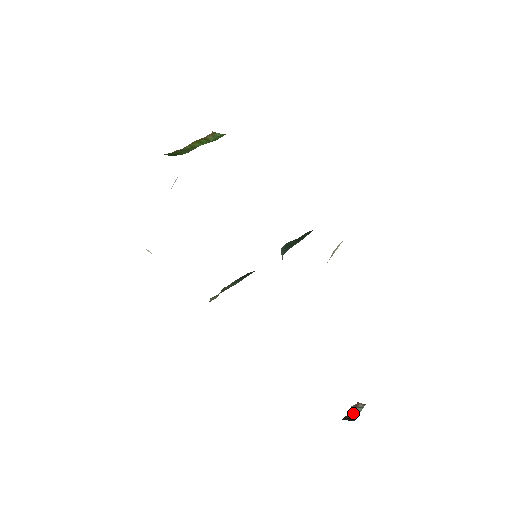
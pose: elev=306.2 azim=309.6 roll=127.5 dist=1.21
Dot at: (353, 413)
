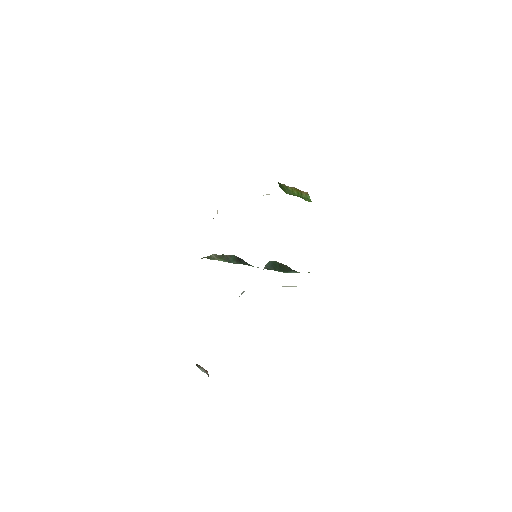
Dot at: (200, 366)
